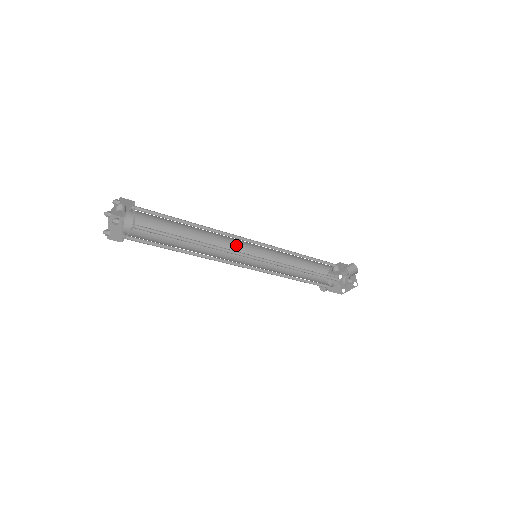
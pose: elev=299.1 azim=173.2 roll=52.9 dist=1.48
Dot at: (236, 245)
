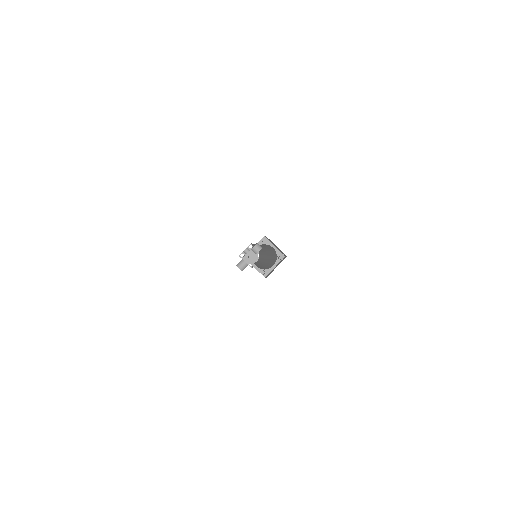
Dot at: occluded
